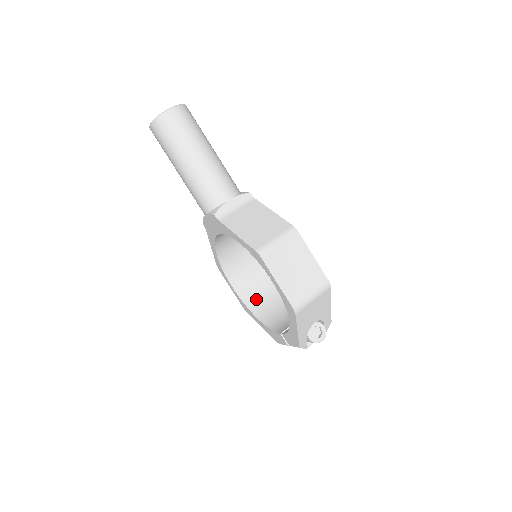
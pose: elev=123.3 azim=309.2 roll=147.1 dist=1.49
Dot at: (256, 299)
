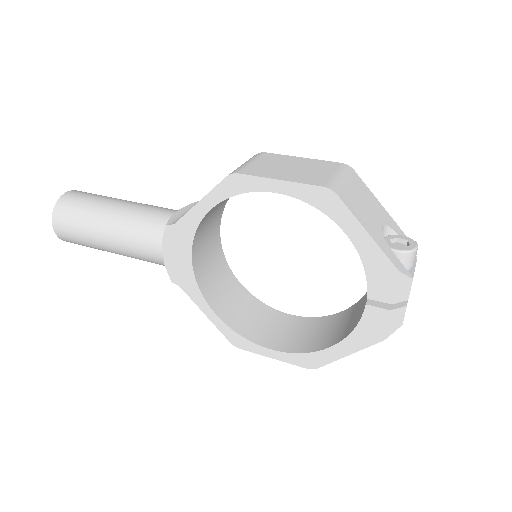
Dot at: (311, 340)
